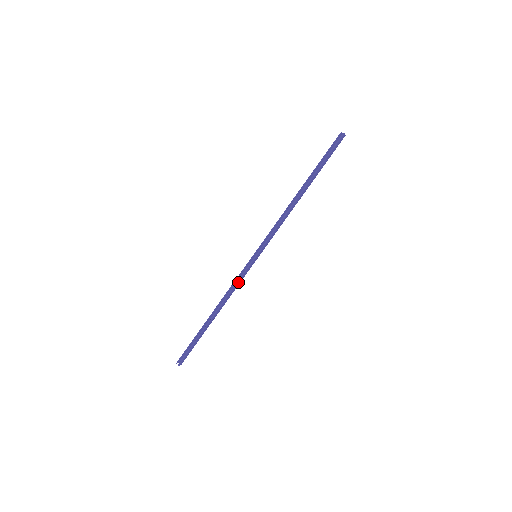
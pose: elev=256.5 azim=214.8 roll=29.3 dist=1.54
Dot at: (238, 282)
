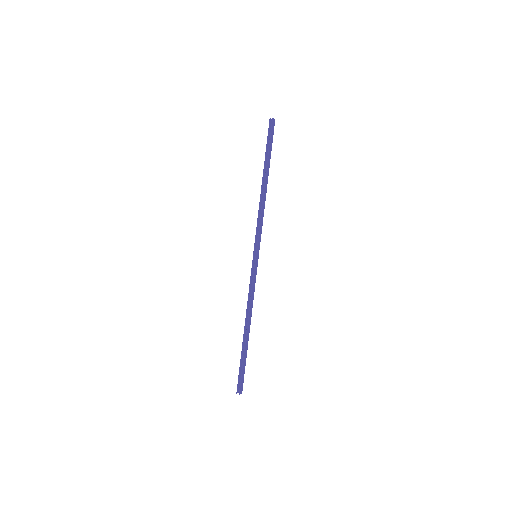
Dot at: (252, 287)
